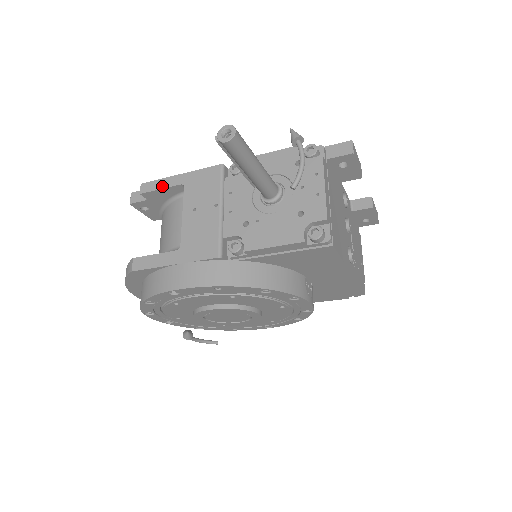
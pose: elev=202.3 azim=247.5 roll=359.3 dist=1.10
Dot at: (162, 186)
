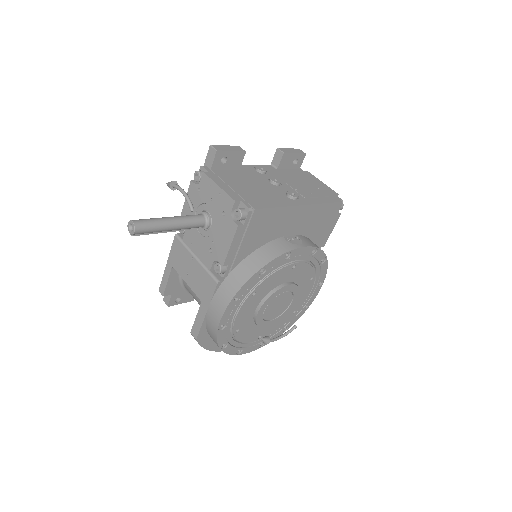
Dot at: (166, 280)
